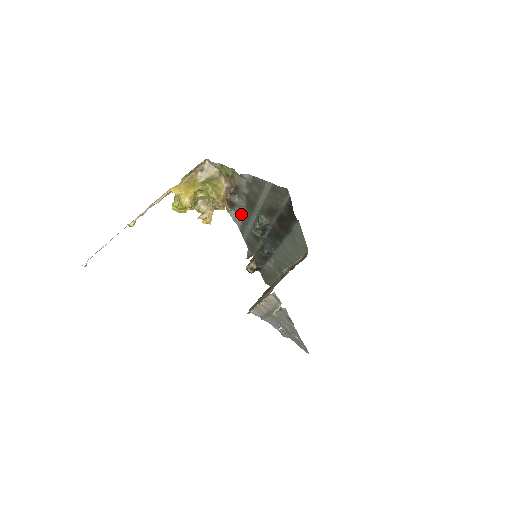
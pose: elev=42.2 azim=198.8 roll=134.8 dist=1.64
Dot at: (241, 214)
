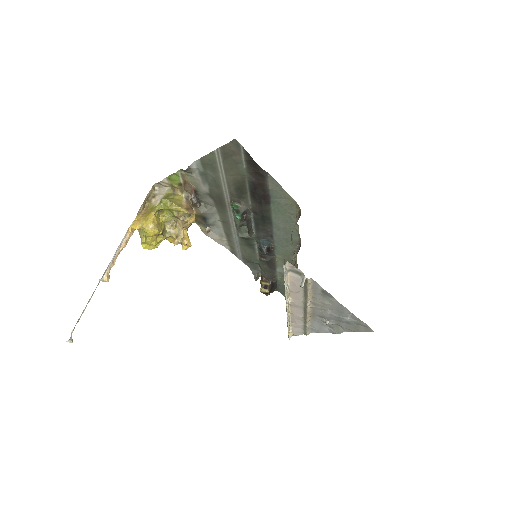
Dot at: (219, 227)
